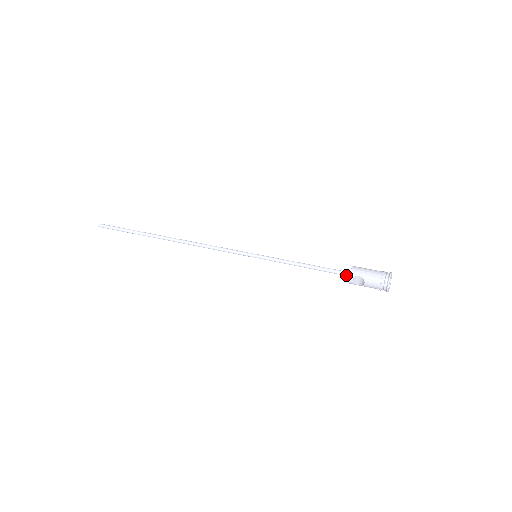
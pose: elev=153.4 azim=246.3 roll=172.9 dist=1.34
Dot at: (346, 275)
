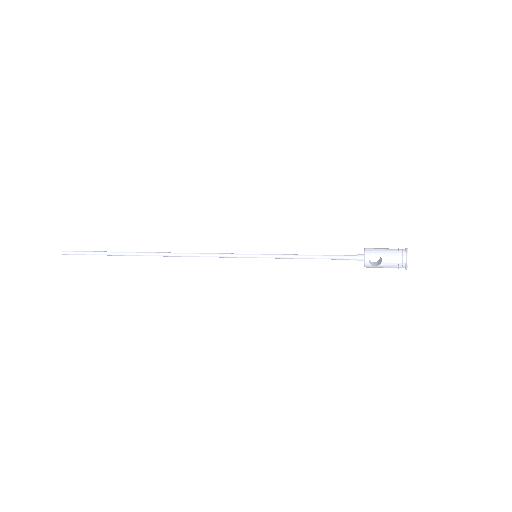
Dot at: (359, 258)
